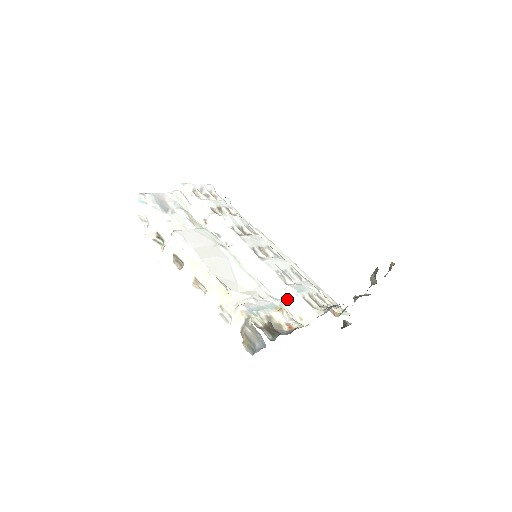
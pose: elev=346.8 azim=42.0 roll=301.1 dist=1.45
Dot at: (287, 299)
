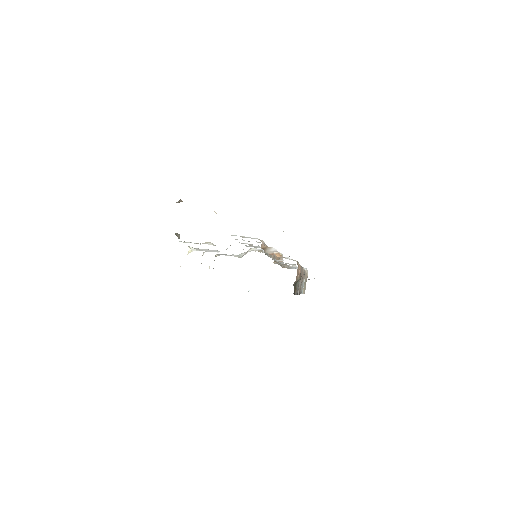
Dot at: occluded
